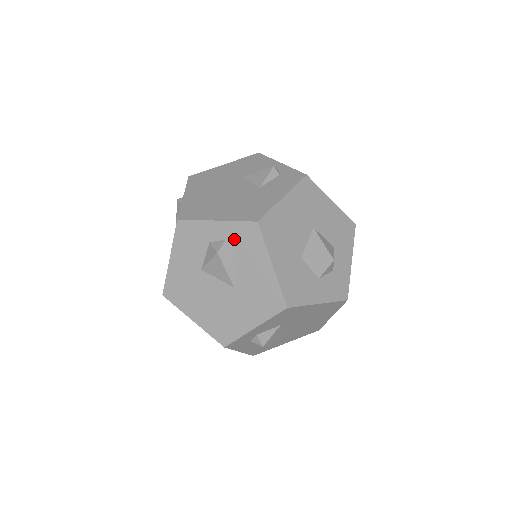
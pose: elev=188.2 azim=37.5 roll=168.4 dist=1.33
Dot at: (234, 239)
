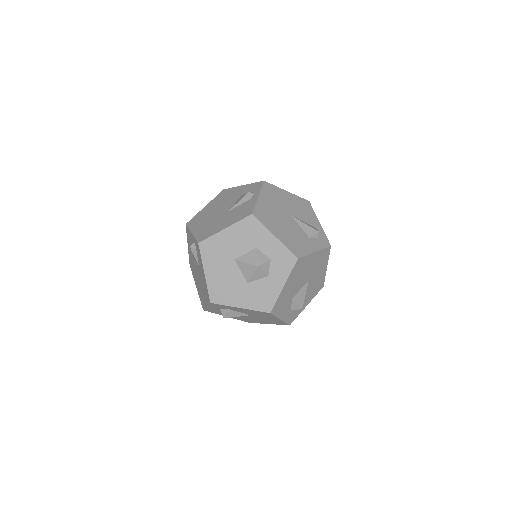
Dot at: (220, 308)
